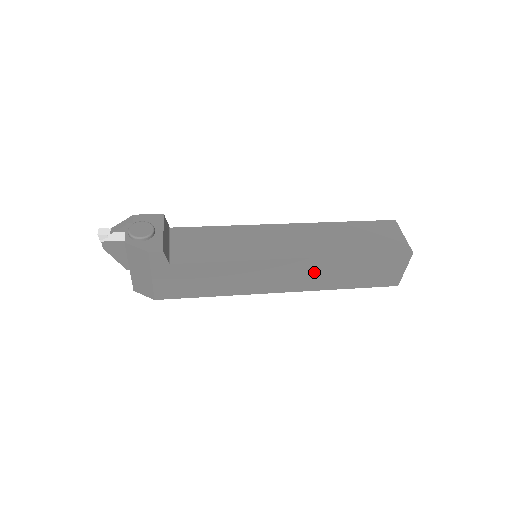
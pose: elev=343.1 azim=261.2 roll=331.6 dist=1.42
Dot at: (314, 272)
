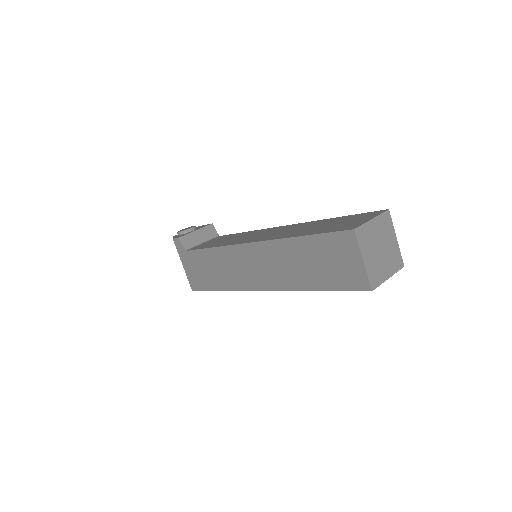
Dot at: (274, 262)
